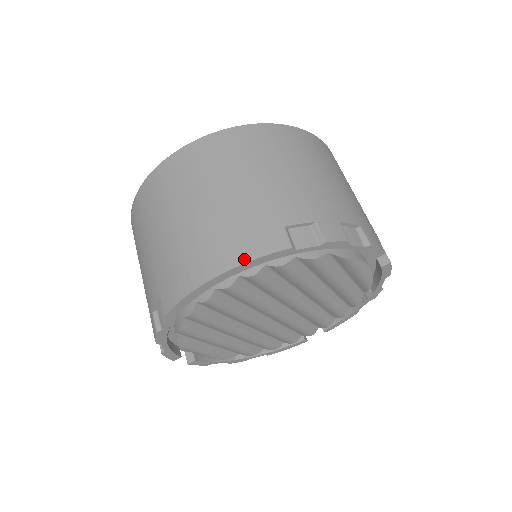
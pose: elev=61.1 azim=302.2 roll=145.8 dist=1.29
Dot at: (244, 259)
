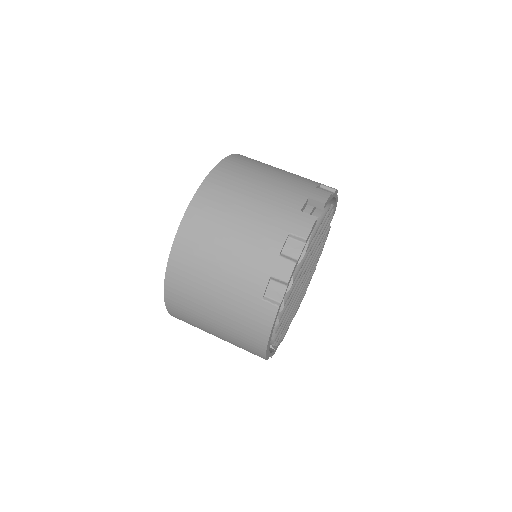
Dot at: (267, 333)
